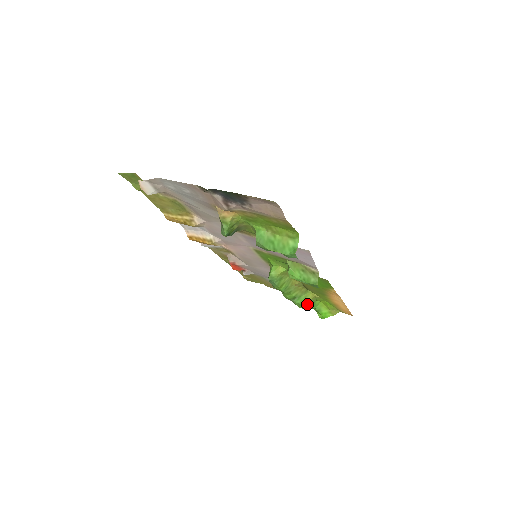
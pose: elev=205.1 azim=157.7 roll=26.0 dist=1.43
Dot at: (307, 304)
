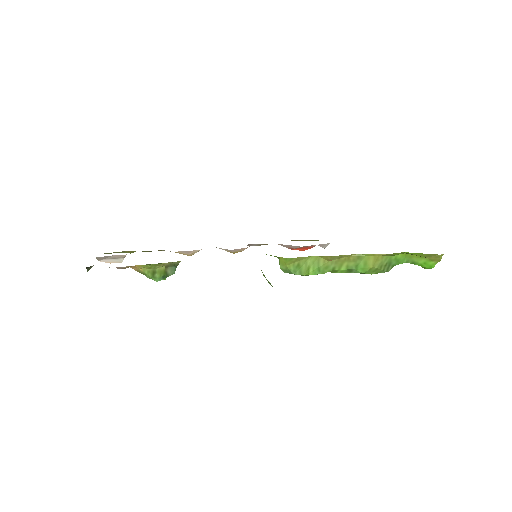
Dot at: (378, 267)
